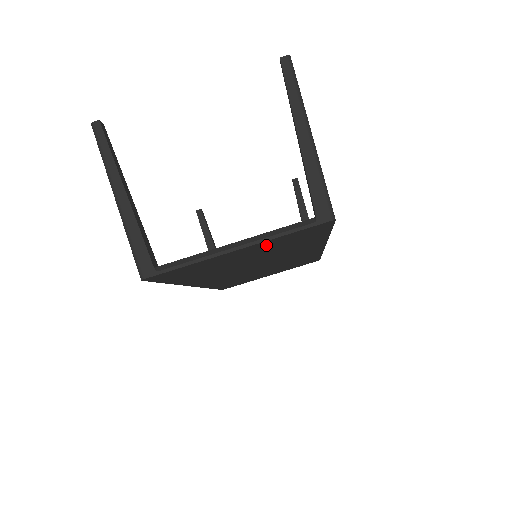
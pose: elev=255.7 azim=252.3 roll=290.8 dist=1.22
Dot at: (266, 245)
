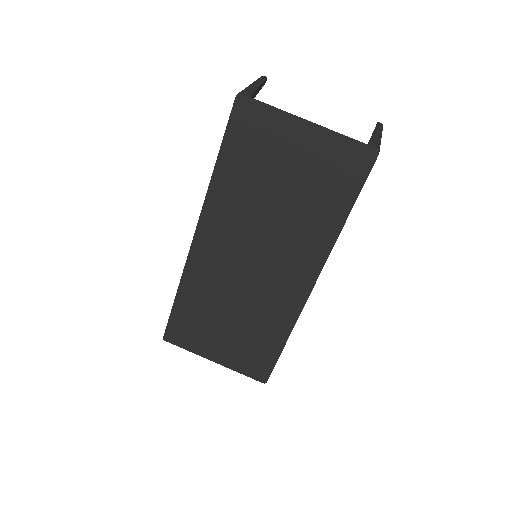
Dot at: (320, 150)
